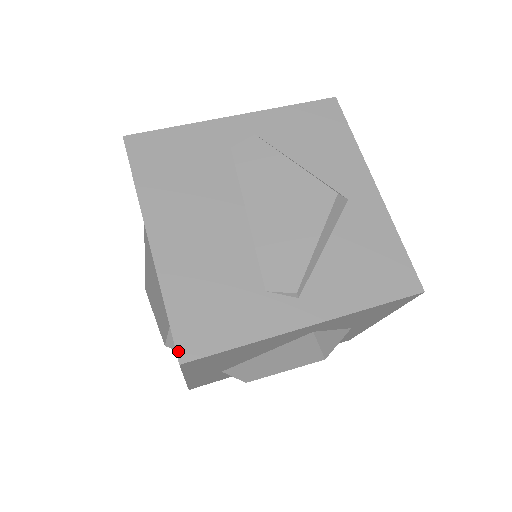
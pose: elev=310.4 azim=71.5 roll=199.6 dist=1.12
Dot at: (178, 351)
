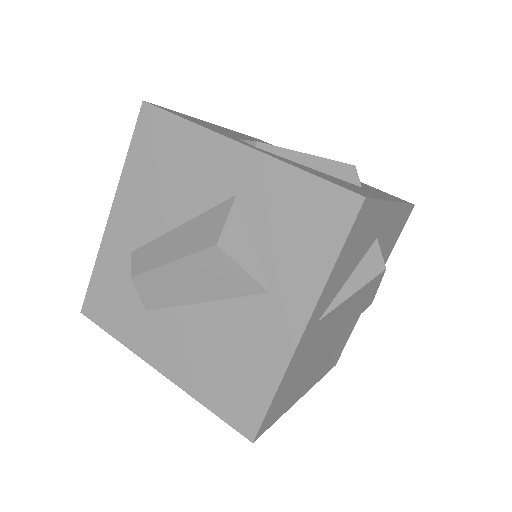
Dot at: occluded
